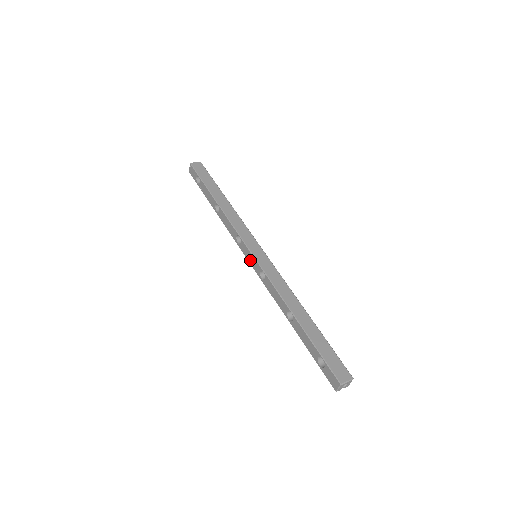
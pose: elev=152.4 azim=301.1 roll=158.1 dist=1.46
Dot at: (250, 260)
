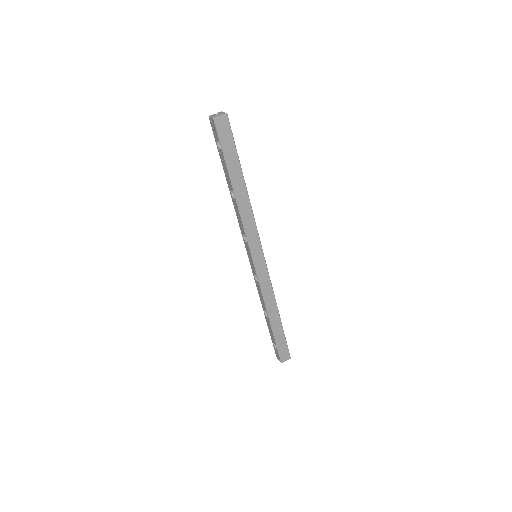
Dot at: (249, 259)
